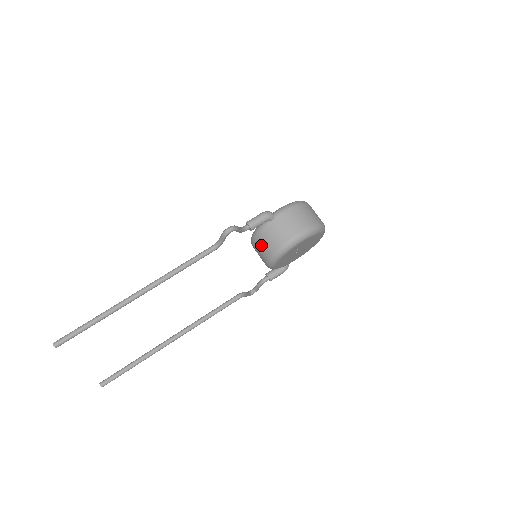
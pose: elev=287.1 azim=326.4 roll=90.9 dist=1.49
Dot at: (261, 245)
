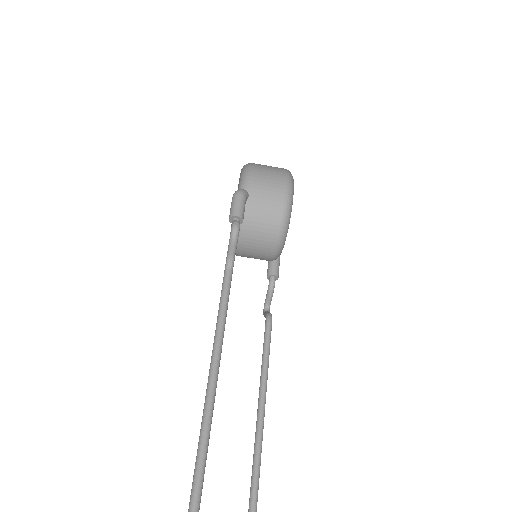
Dot at: (257, 235)
